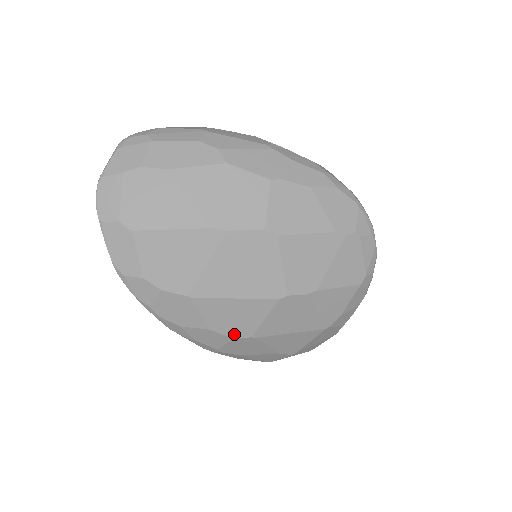
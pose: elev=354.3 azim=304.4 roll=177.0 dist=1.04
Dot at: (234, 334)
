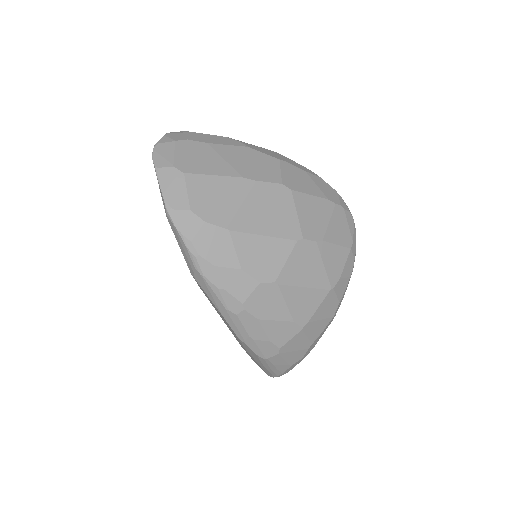
Dot at: (261, 277)
